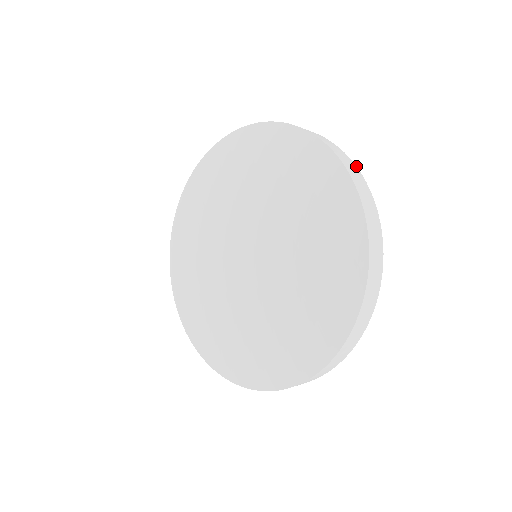
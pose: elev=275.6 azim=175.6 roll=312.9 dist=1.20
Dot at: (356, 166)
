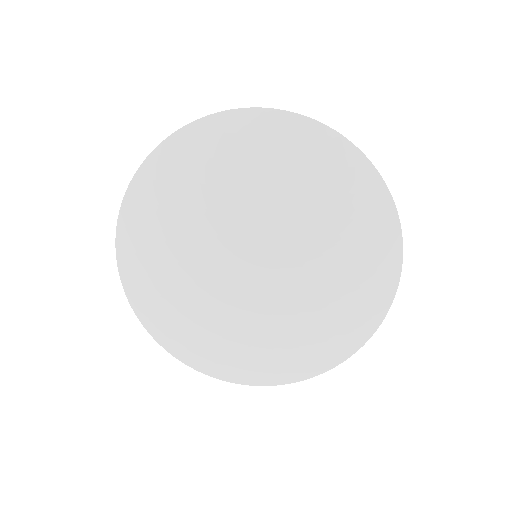
Dot at: occluded
